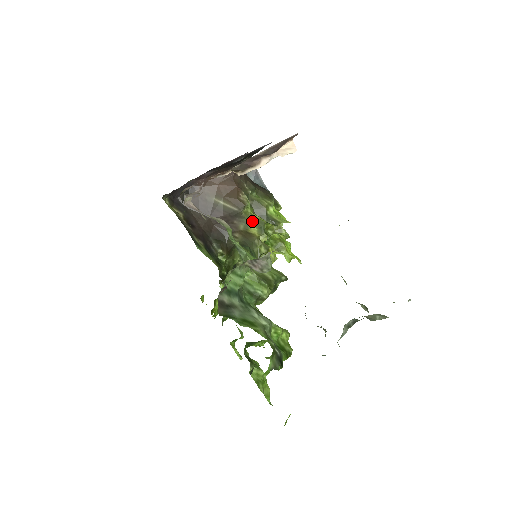
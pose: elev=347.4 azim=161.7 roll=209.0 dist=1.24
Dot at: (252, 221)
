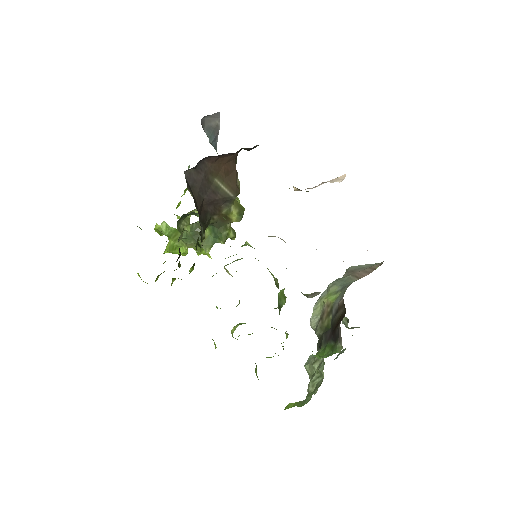
Dot at: (236, 207)
